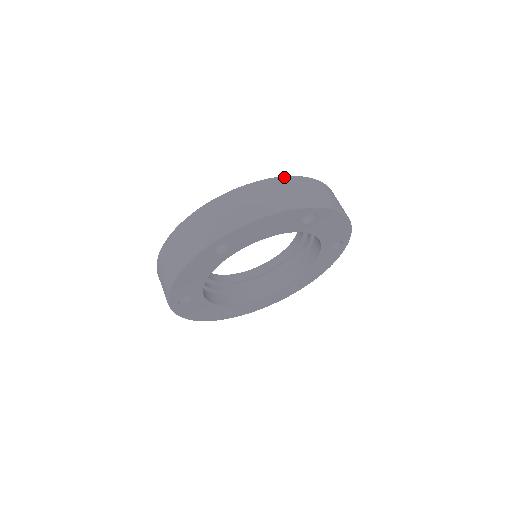
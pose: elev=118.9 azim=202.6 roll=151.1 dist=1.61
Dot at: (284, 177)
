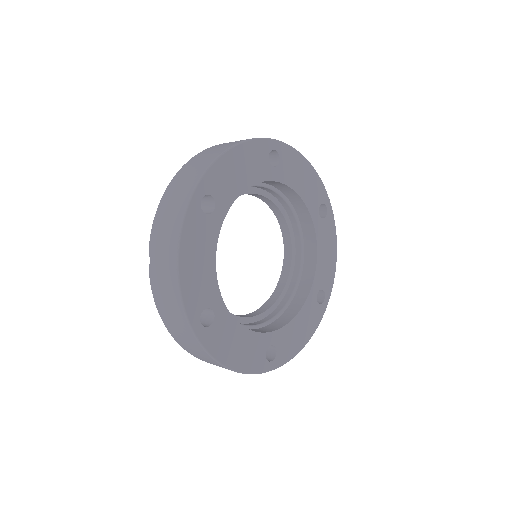
Dot at: occluded
